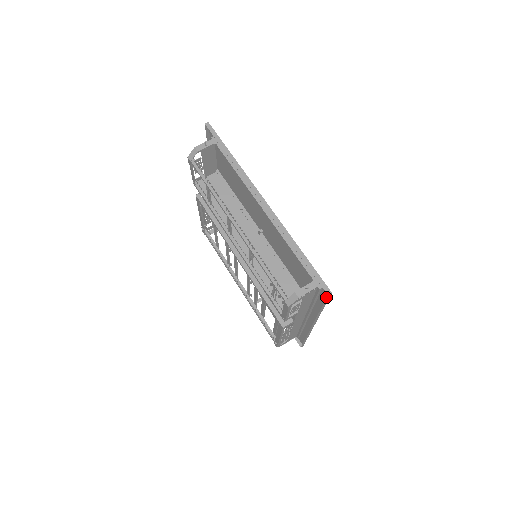
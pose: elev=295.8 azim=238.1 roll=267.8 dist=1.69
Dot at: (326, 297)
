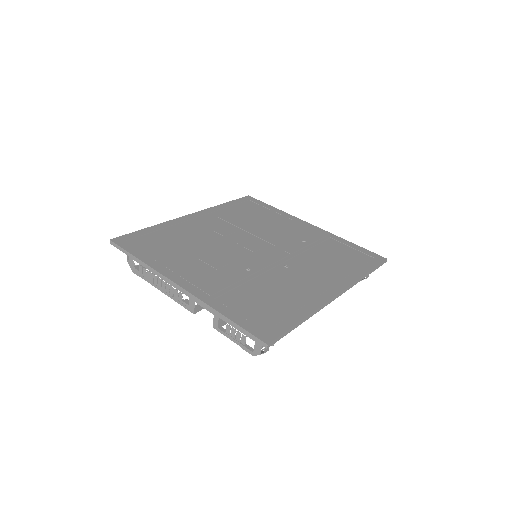
Dot at: (371, 253)
